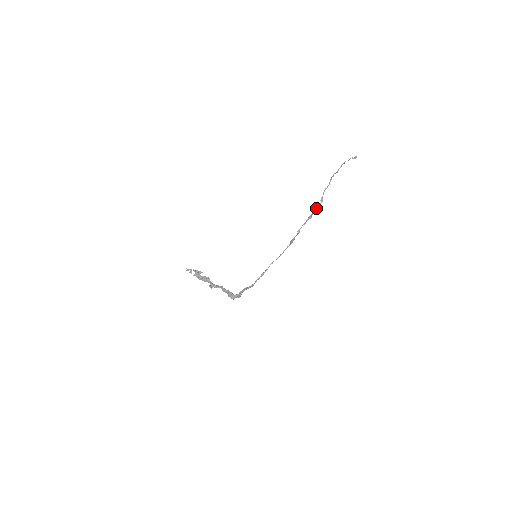
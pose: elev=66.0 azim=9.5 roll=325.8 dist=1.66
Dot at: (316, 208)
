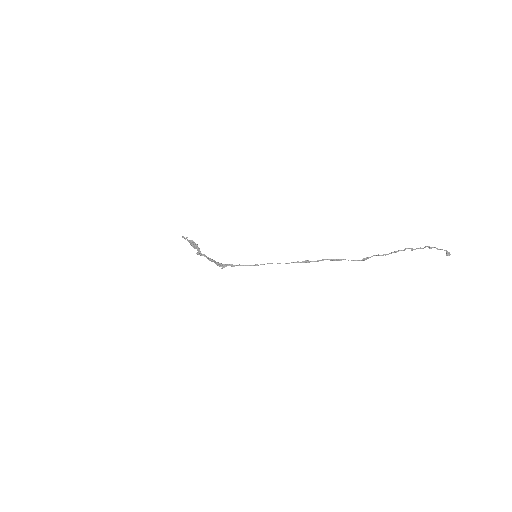
Dot at: (352, 260)
